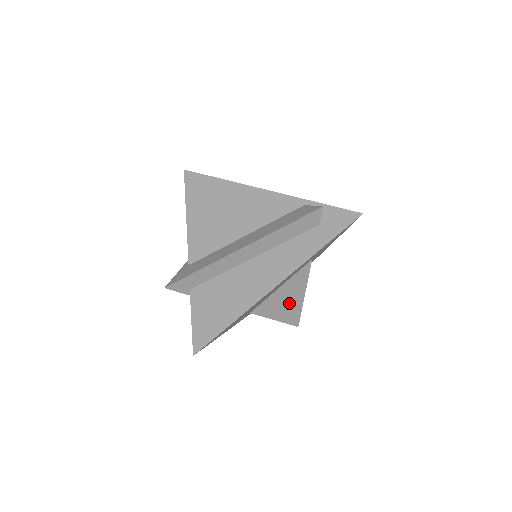
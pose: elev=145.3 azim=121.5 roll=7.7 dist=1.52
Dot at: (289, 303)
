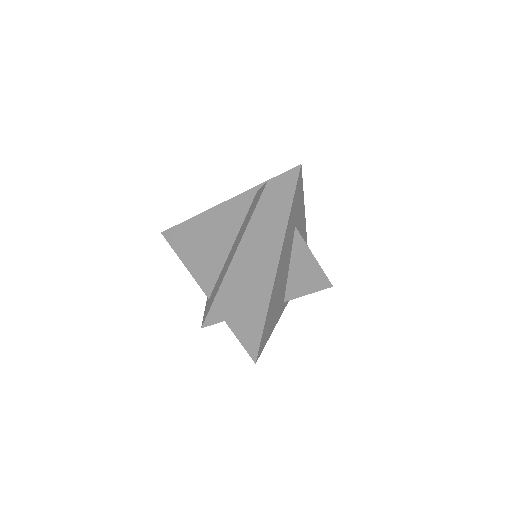
Dot at: (308, 273)
